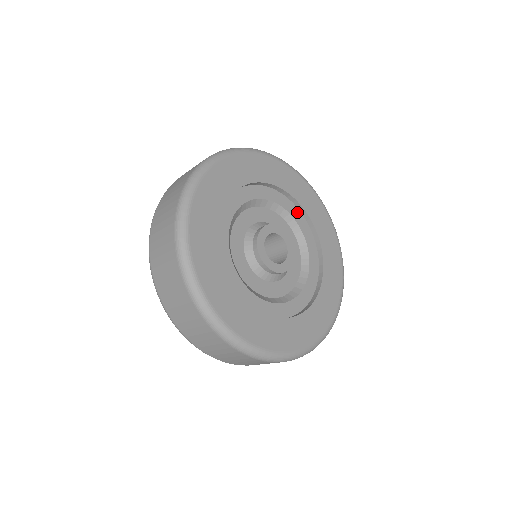
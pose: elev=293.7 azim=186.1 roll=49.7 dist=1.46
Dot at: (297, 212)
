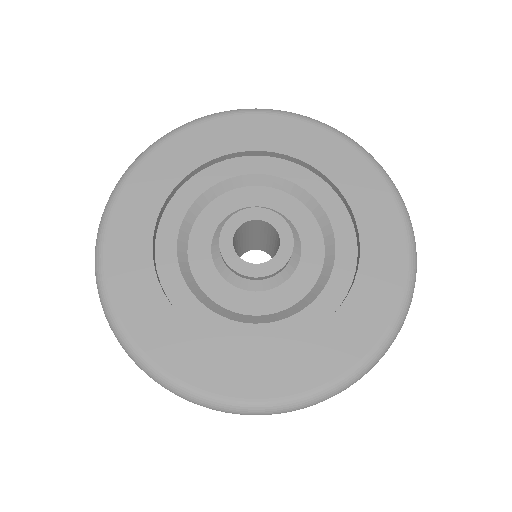
Dot at: (348, 229)
